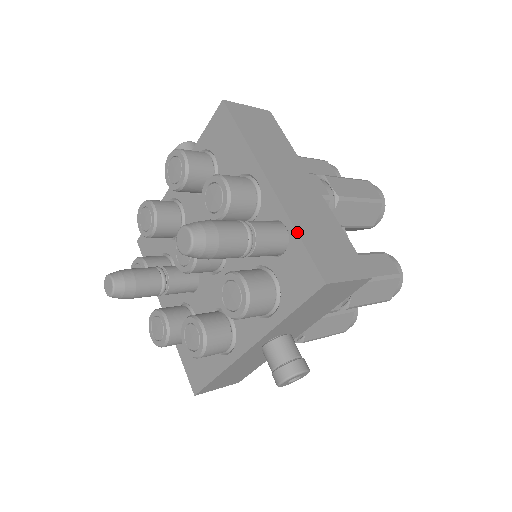
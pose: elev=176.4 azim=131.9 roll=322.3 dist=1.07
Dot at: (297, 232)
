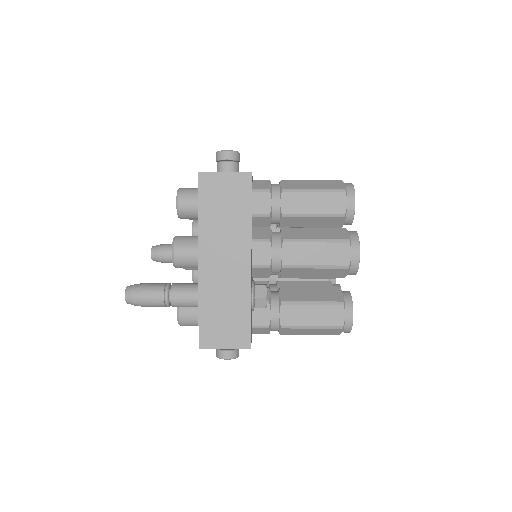
Dot at: (198, 307)
